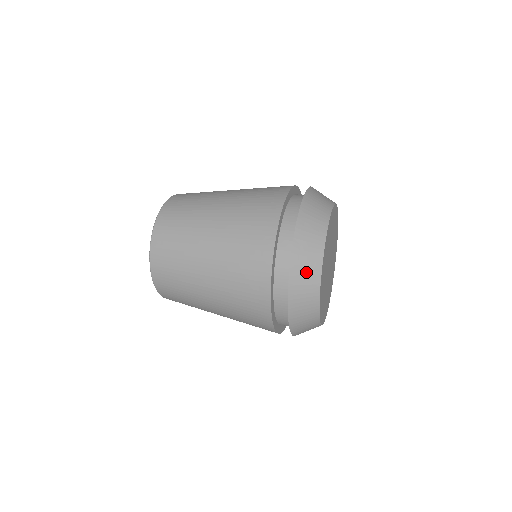
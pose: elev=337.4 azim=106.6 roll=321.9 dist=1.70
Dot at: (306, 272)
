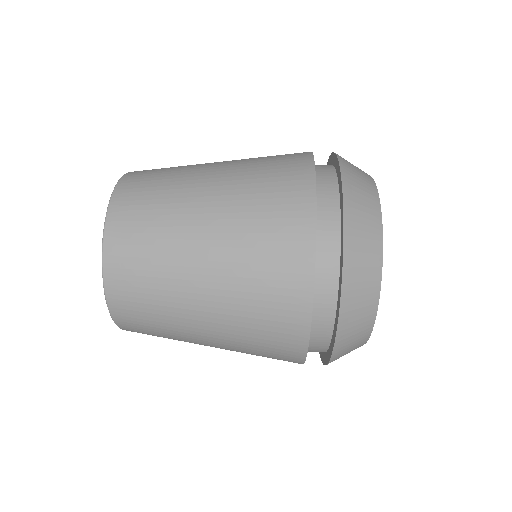
Dot at: (348, 352)
